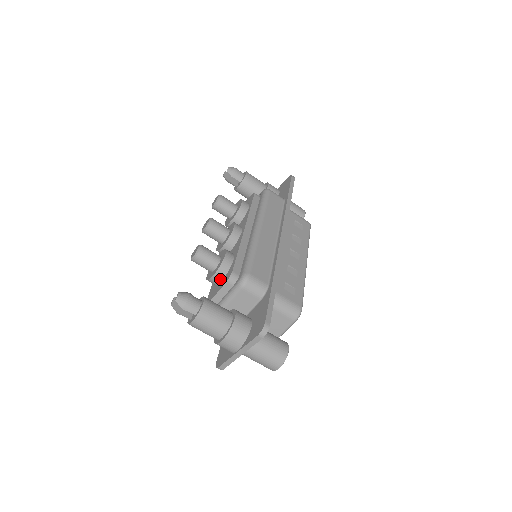
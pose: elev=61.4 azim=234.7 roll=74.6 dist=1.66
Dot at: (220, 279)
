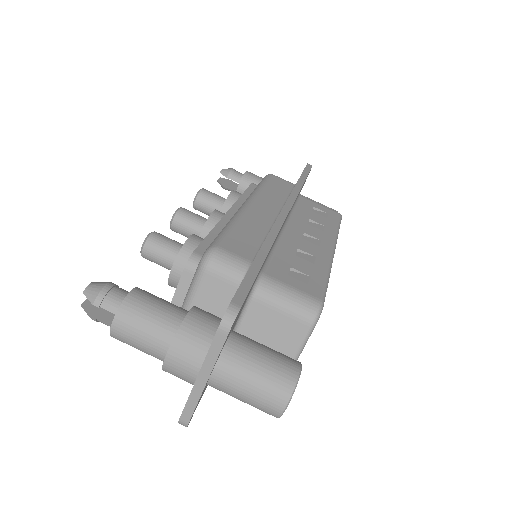
Dot at: occluded
